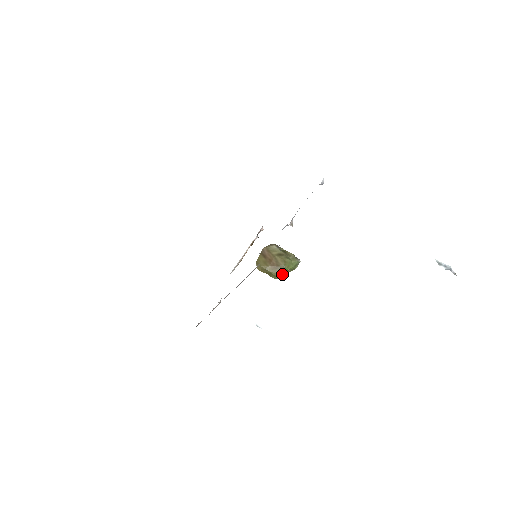
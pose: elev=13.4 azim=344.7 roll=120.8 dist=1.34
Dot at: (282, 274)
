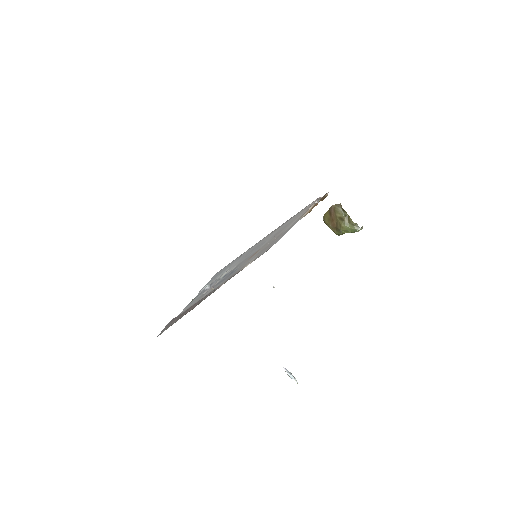
Dot at: (342, 234)
